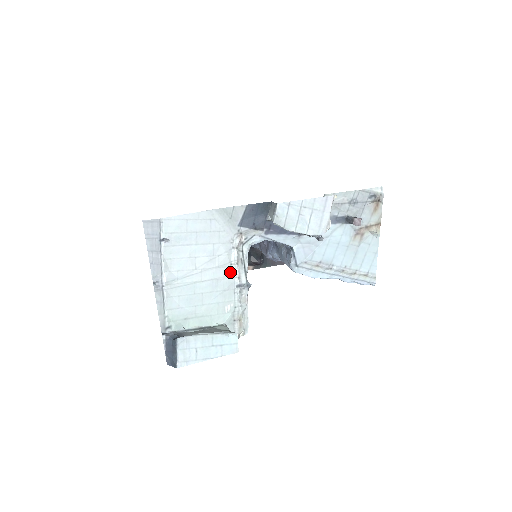
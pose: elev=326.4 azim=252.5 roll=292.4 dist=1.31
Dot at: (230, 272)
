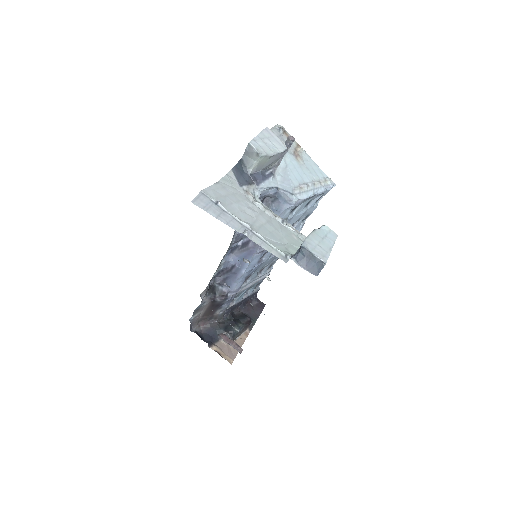
Dot at: (269, 216)
